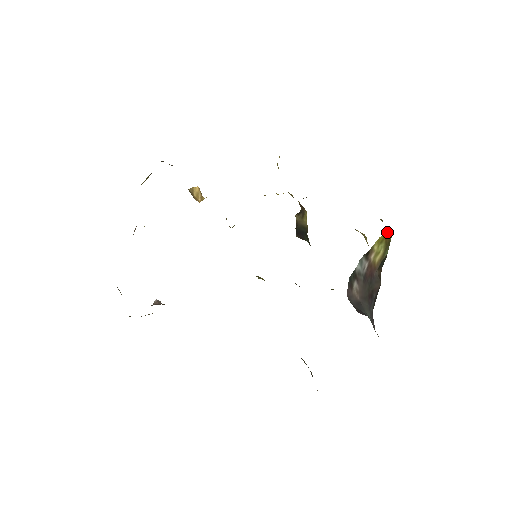
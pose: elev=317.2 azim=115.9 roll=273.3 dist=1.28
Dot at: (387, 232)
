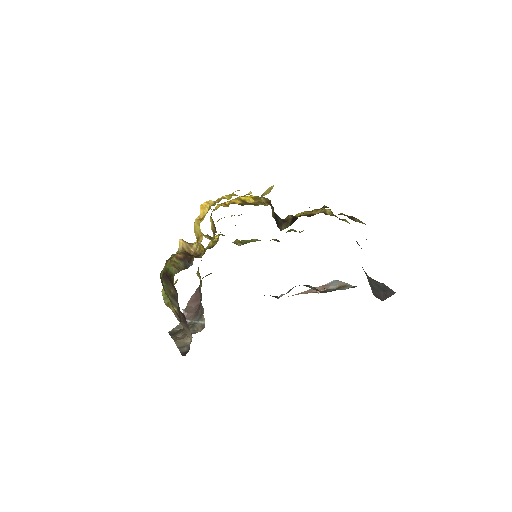
Dot at: occluded
